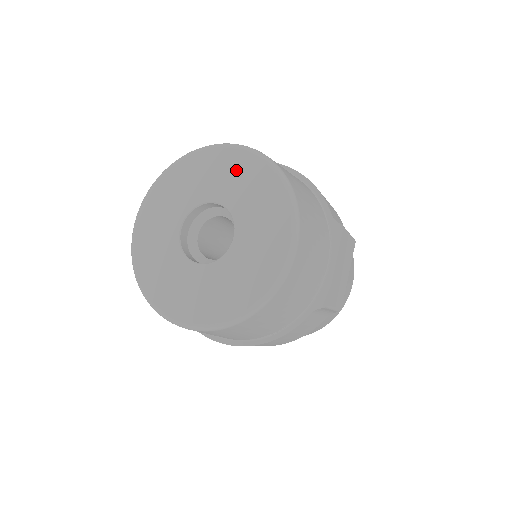
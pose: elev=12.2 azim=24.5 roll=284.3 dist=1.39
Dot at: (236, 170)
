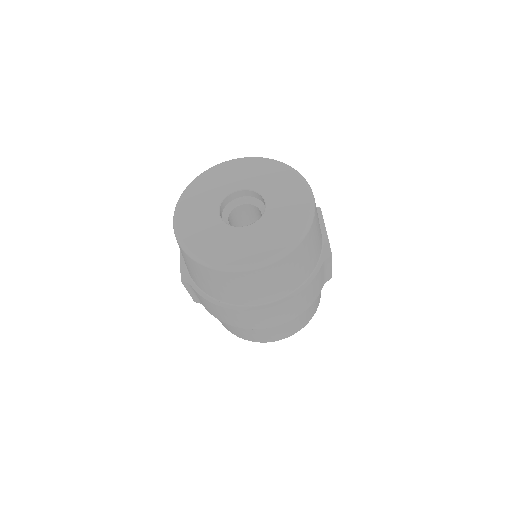
Dot at: (250, 169)
